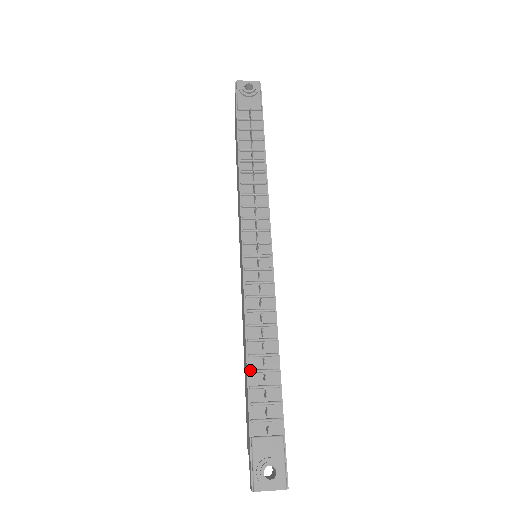
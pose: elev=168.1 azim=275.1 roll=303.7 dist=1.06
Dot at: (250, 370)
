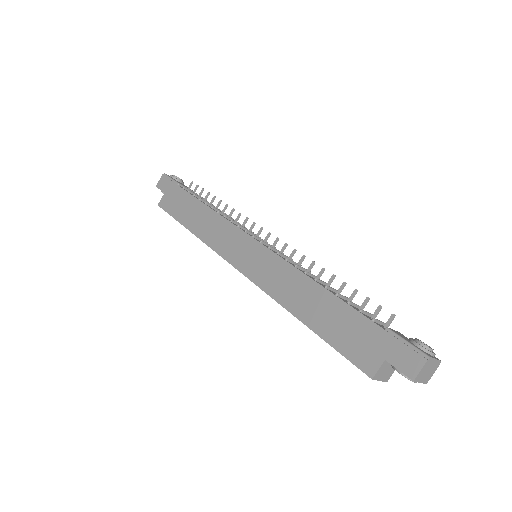
Dot at: occluded
